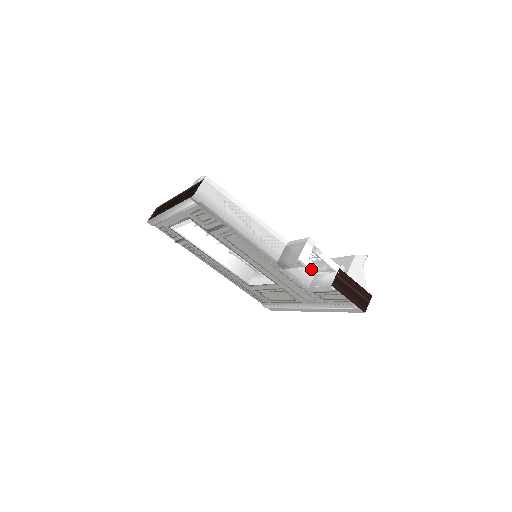
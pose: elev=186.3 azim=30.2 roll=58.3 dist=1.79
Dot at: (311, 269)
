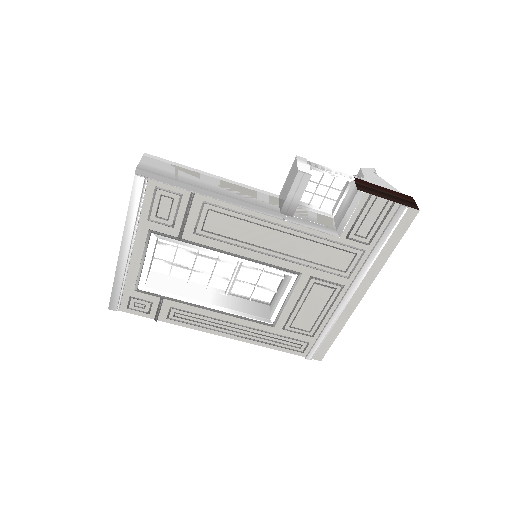
Dot at: (325, 212)
